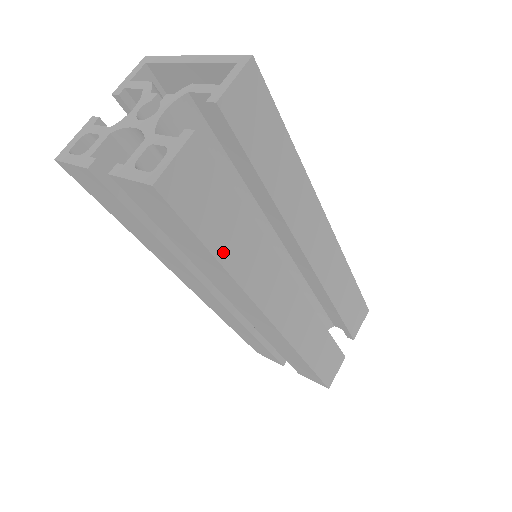
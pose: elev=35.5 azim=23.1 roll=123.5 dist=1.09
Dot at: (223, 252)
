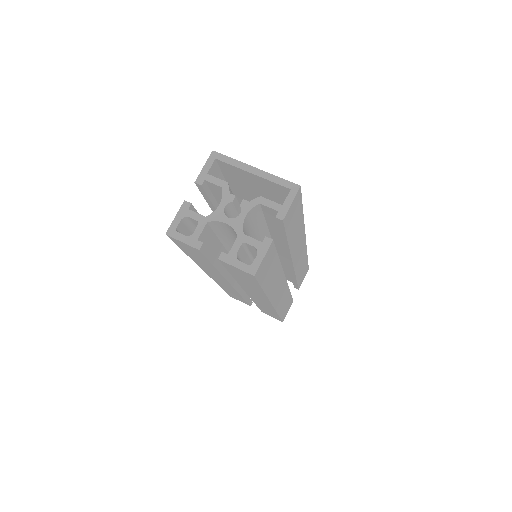
Dot at: (266, 286)
